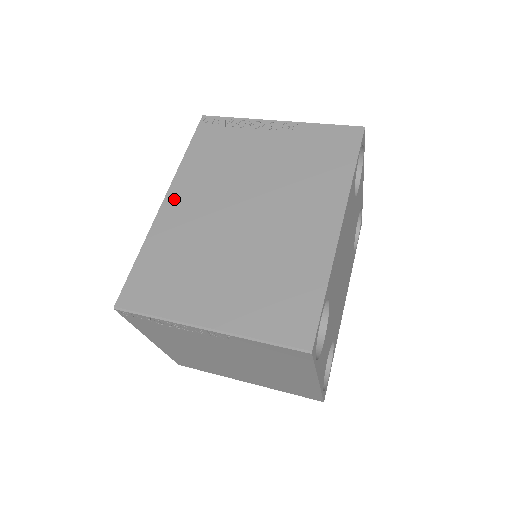
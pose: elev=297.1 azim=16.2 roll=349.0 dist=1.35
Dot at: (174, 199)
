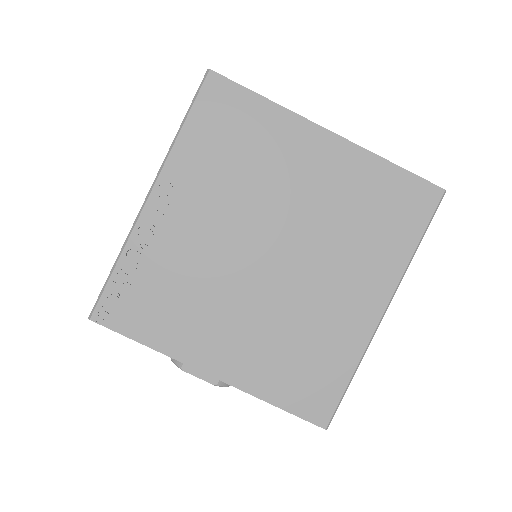
Dot at: occluded
